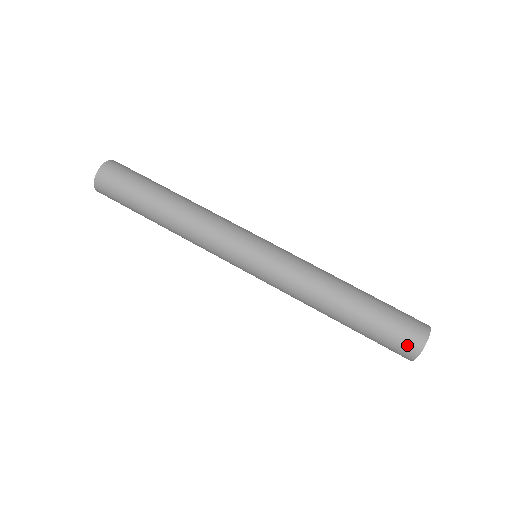
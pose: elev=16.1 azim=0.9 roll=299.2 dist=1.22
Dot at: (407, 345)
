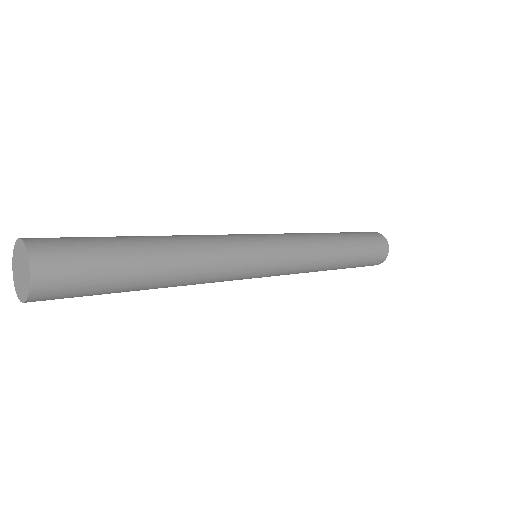
Dot at: (378, 261)
